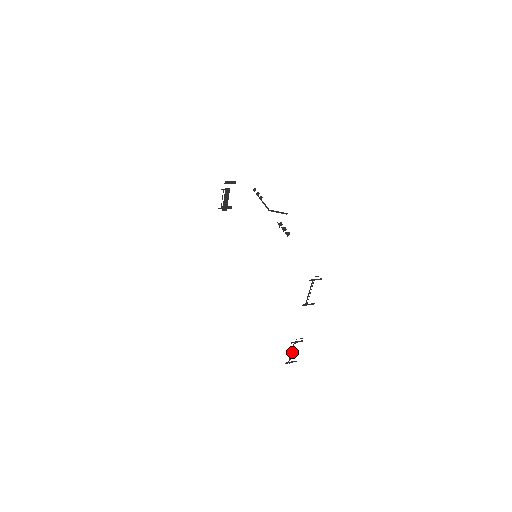
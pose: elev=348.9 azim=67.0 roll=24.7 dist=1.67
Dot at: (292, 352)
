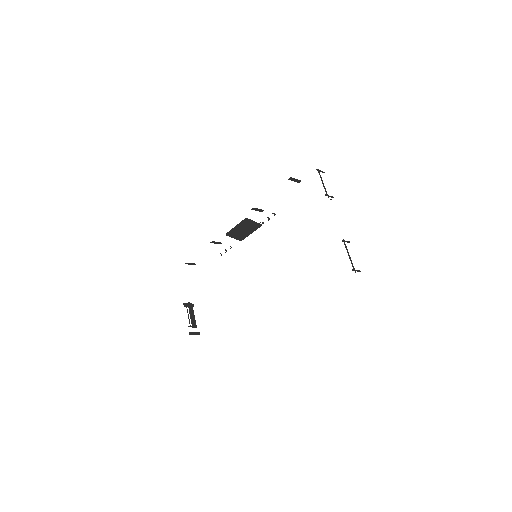
Dot at: (349, 257)
